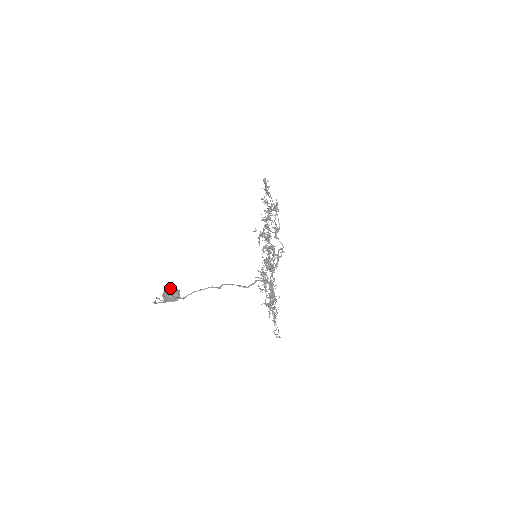
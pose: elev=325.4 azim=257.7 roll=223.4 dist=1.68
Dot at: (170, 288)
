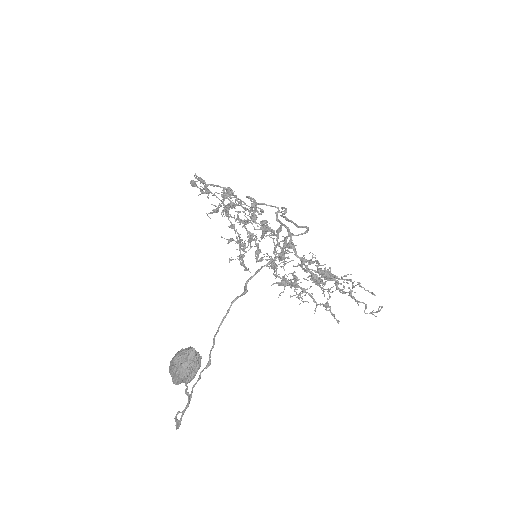
Dot at: occluded
